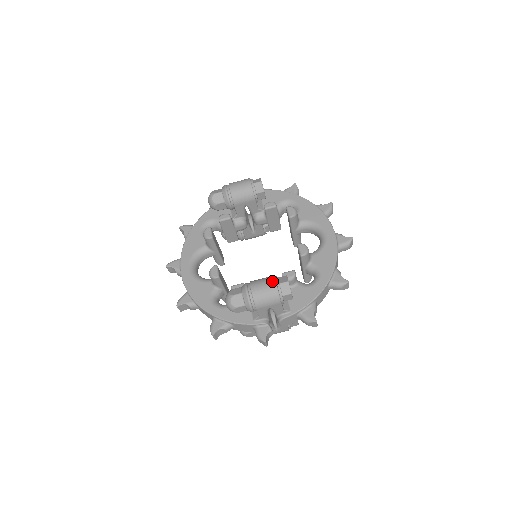
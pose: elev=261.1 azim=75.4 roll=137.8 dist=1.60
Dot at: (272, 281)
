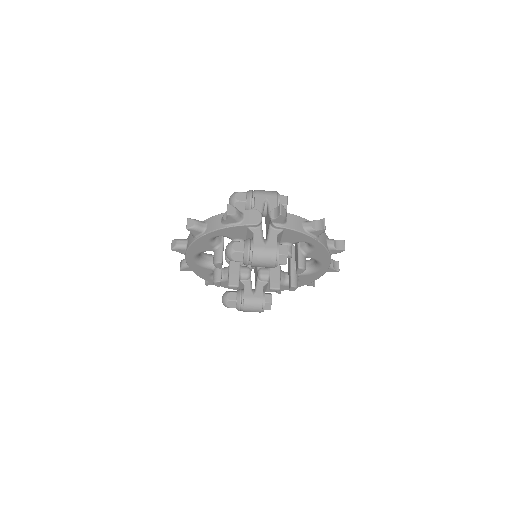
Dot at: (259, 311)
